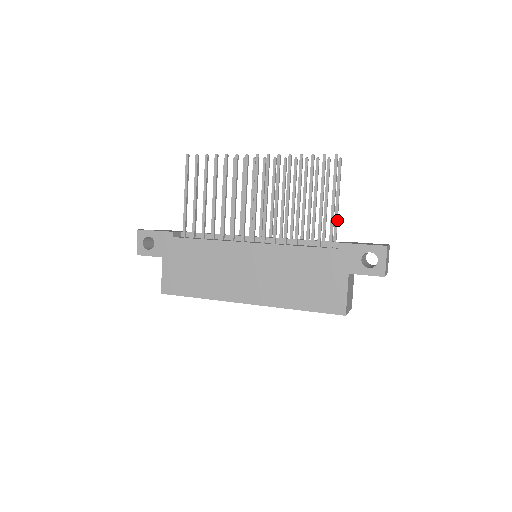
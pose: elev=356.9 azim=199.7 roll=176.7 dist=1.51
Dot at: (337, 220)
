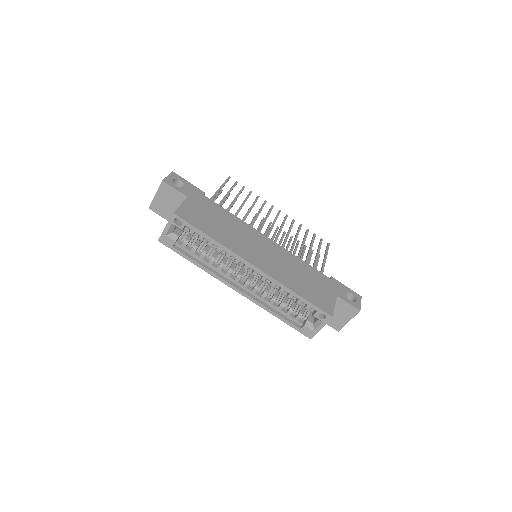
Dot at: occluded
